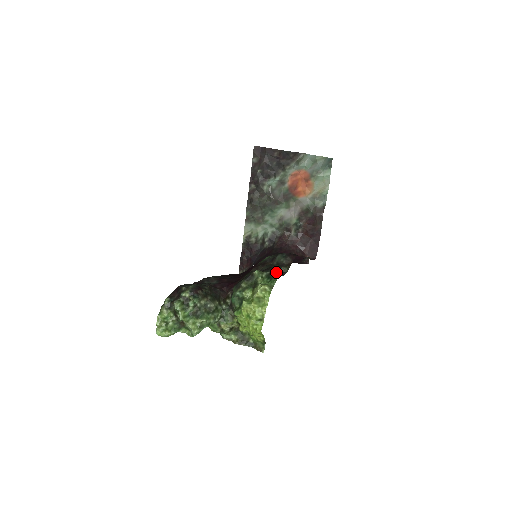
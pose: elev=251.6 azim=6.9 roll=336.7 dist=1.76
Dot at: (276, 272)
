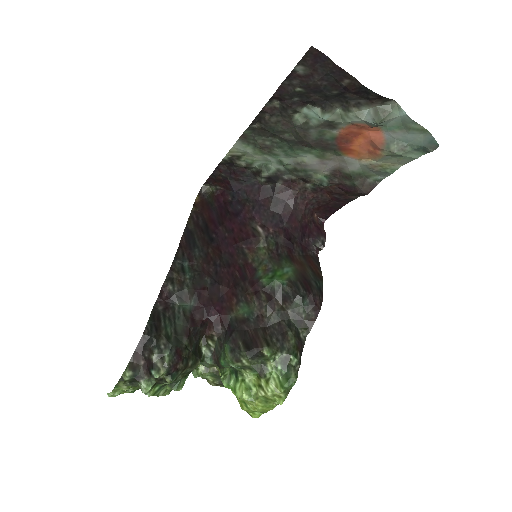
Dot at: (296, 358)
